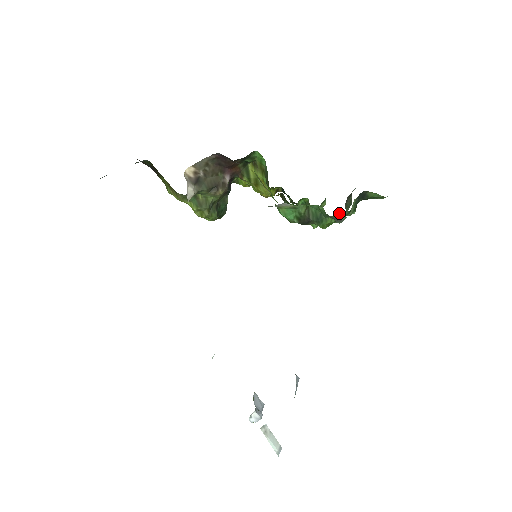
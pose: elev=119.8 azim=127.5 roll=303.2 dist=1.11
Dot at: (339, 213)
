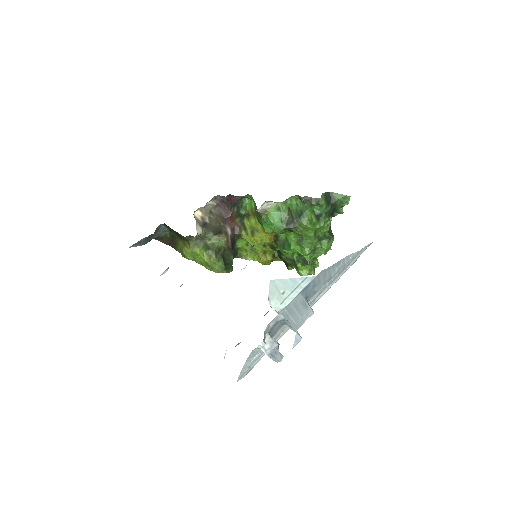
Dot at: (316, 210)
